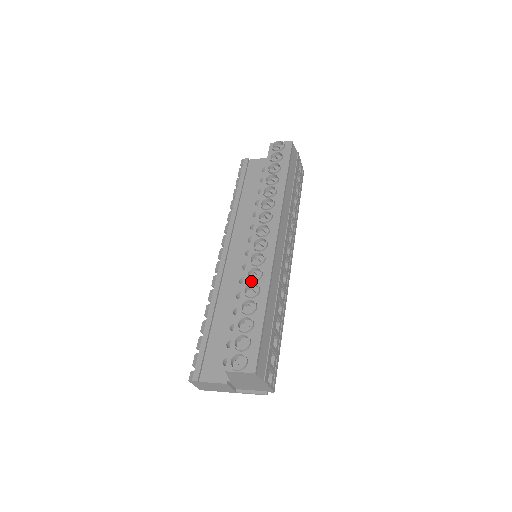
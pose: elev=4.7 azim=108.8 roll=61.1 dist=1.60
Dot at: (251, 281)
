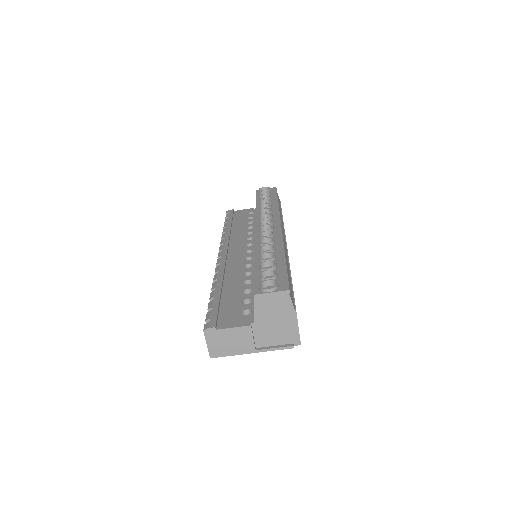
Dot at: (264, 246)
